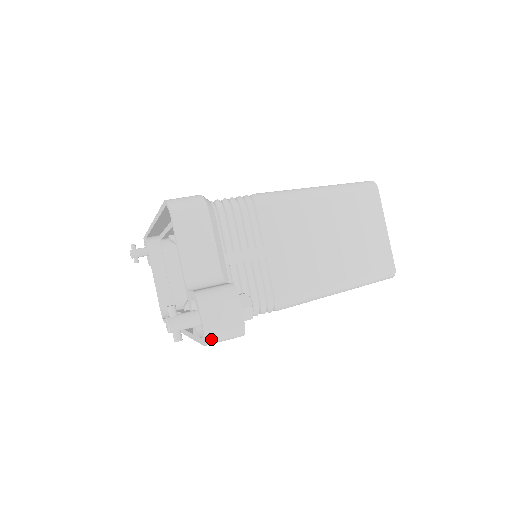
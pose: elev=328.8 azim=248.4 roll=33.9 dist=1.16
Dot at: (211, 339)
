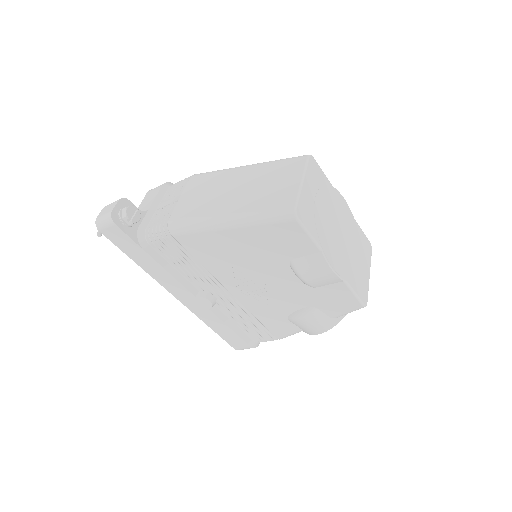
Dot at: (98, 222)
